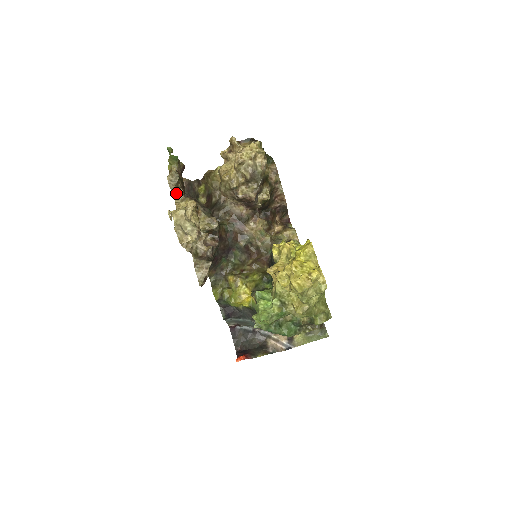
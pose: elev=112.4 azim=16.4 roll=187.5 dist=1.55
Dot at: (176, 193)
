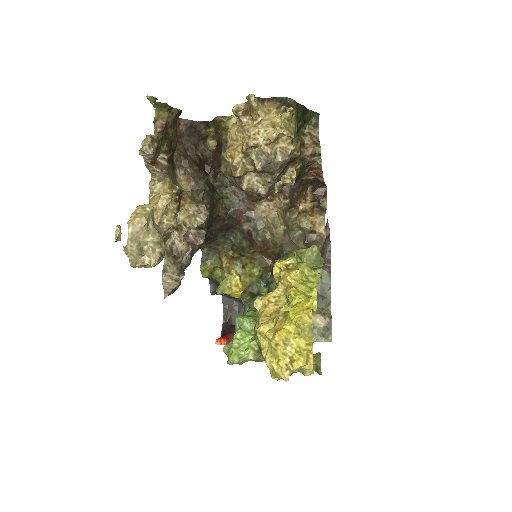
Dot at: (152, 168)
